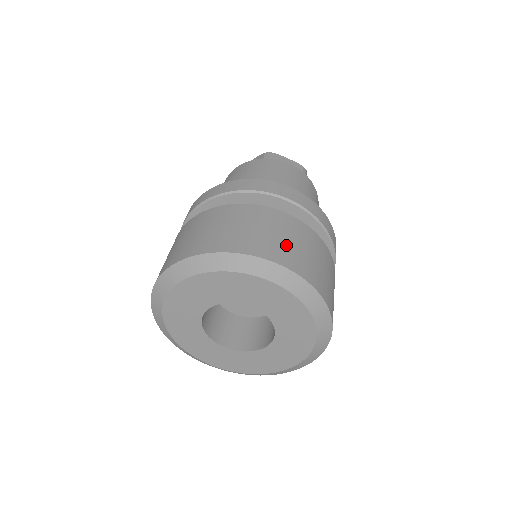
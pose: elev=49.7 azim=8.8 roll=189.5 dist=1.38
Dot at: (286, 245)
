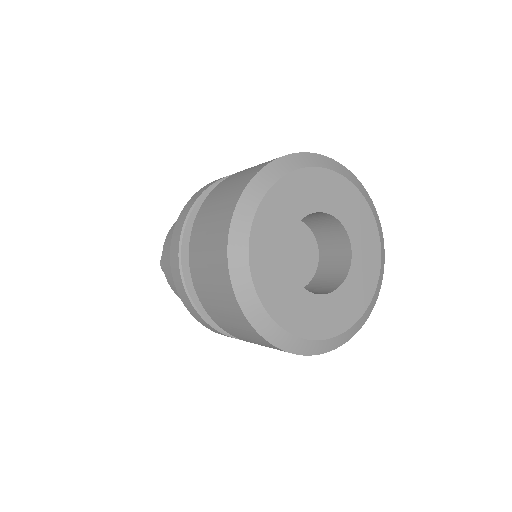
Dot at: occluded
